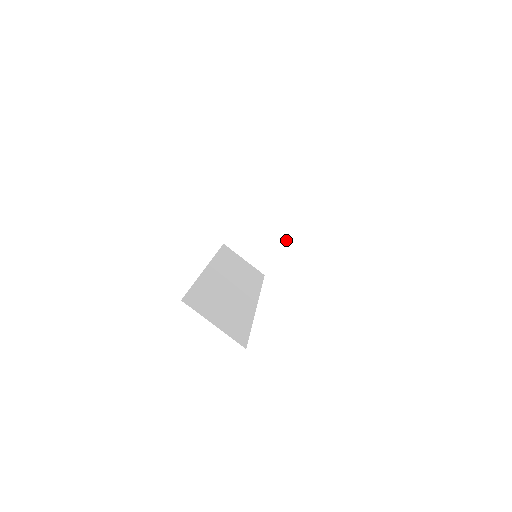
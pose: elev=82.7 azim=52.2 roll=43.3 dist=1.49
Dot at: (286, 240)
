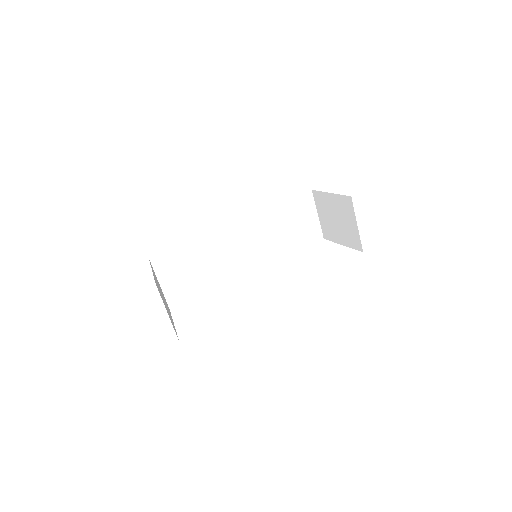
Dot at: (347, 241)
